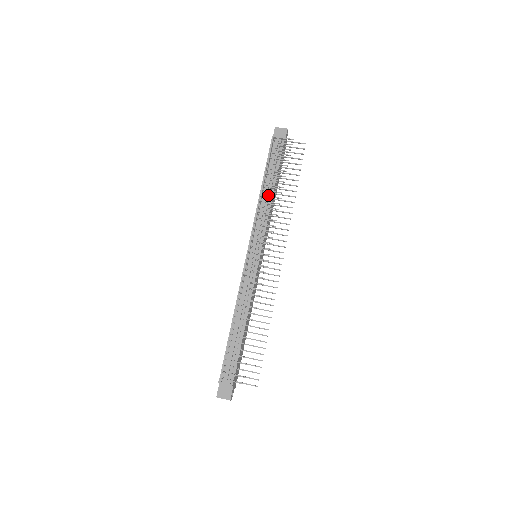
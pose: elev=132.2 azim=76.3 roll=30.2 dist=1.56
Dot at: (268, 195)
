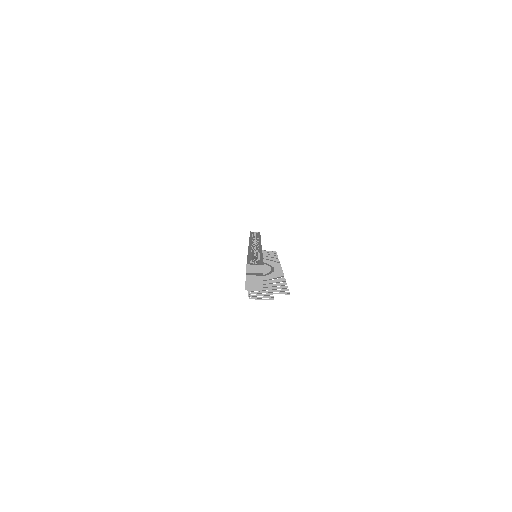
Dot at: occluded
